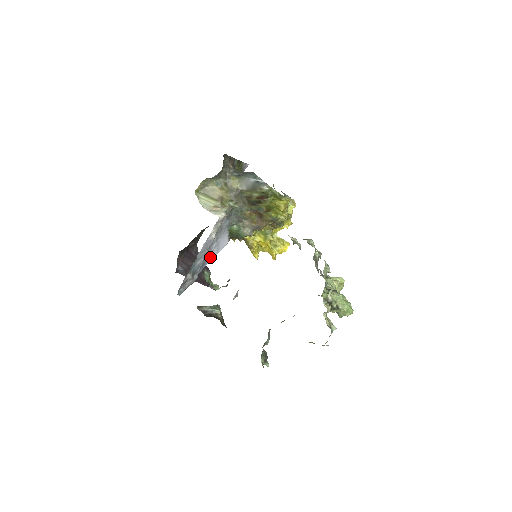
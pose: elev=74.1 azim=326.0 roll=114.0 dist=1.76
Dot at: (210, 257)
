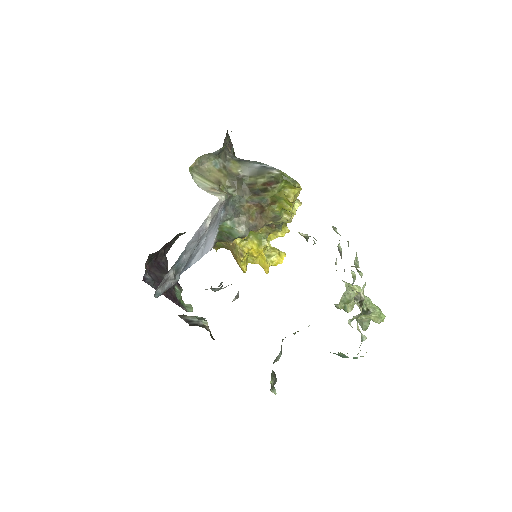
Dot at: (194, 258)
